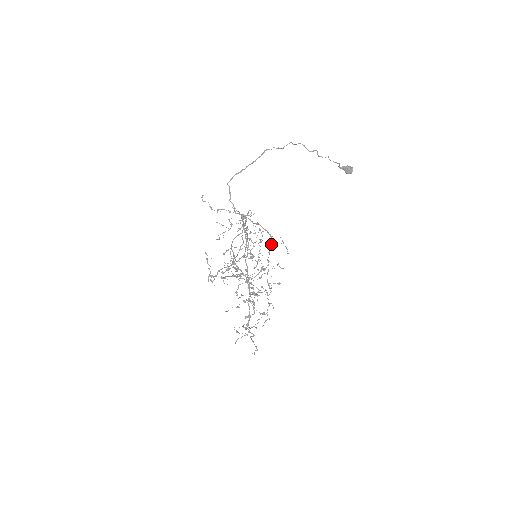
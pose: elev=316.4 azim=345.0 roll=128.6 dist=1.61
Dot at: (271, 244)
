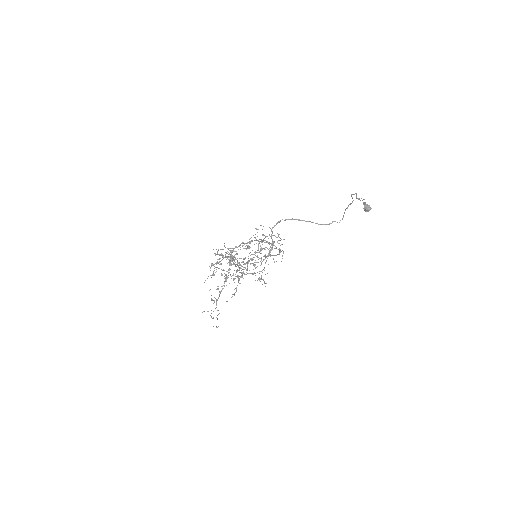
Dot at: (275, 255)
